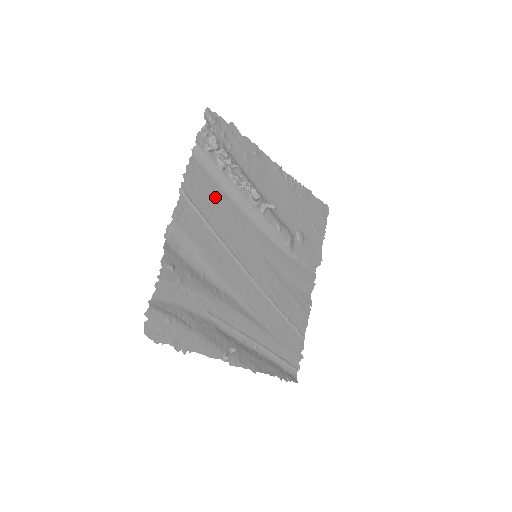
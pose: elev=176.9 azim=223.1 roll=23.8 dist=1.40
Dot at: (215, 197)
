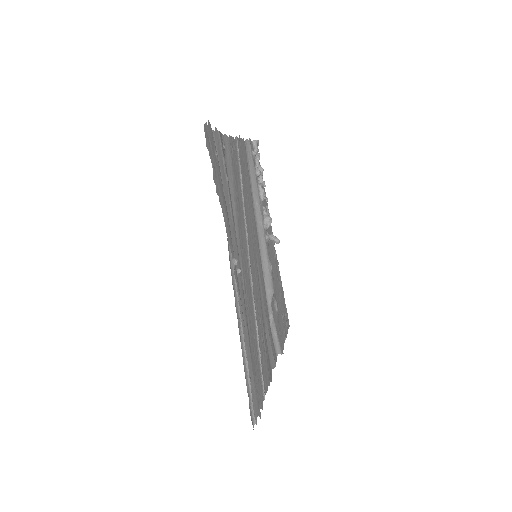
Dot at: (247, 179)
